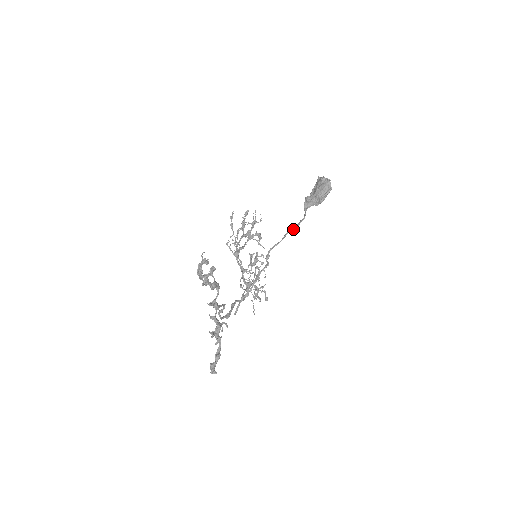
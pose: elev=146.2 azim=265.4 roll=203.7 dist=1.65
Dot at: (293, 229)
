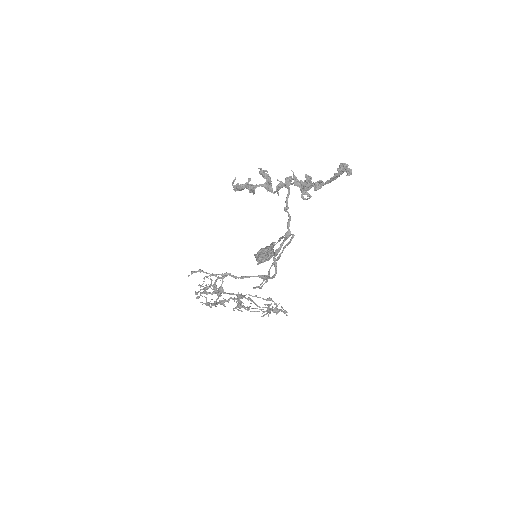
Dot at: (274, 242)
